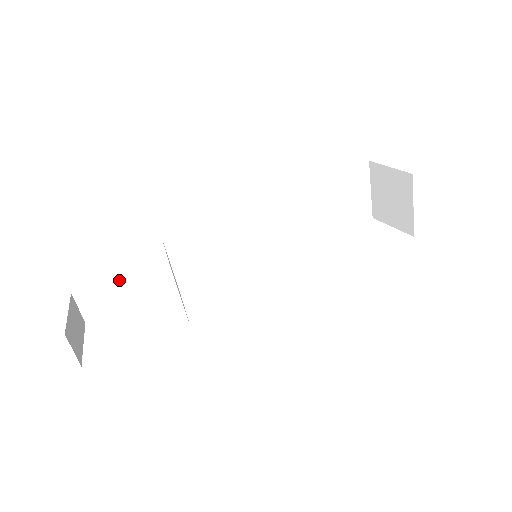
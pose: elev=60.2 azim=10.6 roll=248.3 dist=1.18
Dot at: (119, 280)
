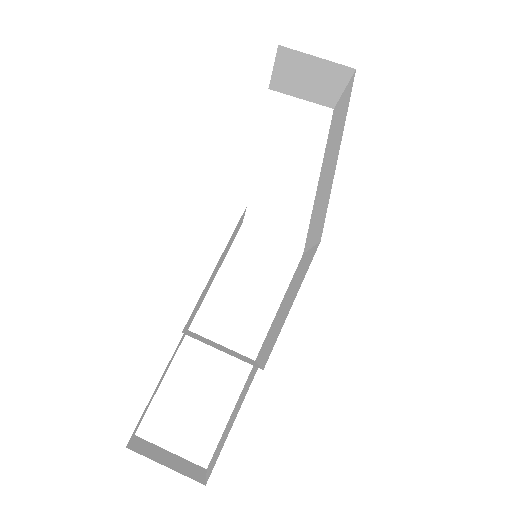
Dot at: (154, 391)
